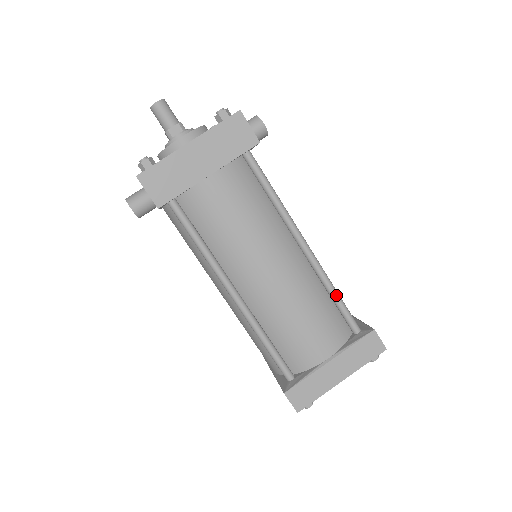
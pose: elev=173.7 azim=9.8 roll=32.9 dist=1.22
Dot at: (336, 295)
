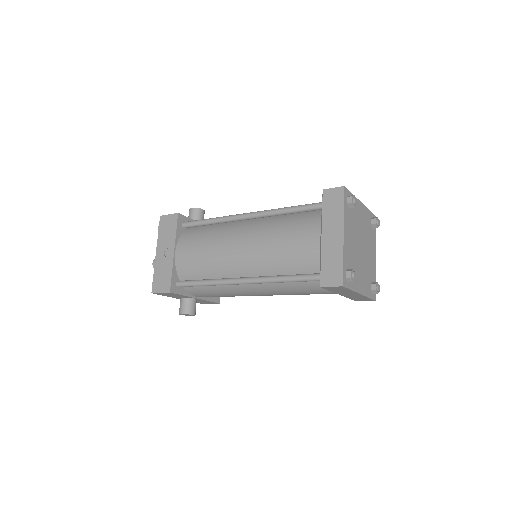
Dot at: (287, 209)
